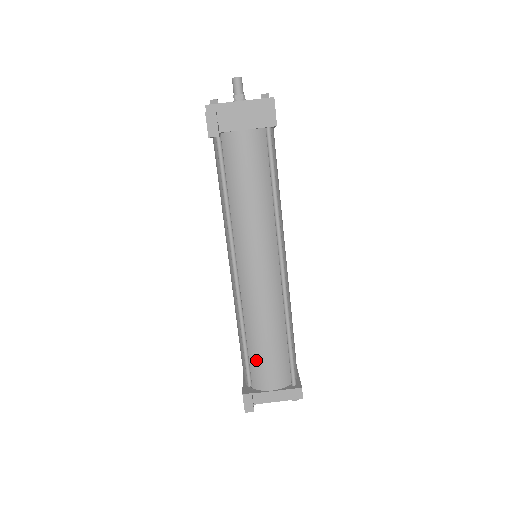
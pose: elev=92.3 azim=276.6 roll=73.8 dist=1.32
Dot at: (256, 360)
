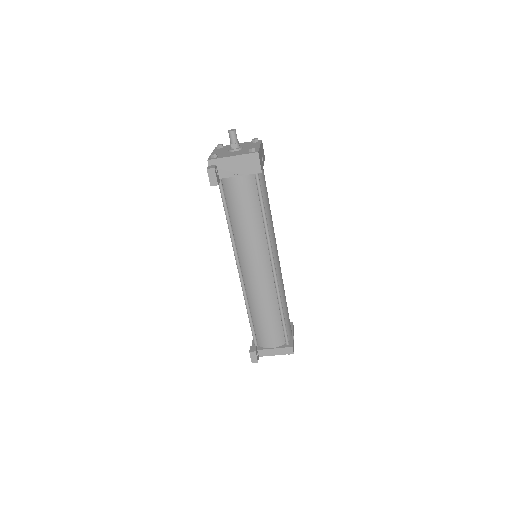
Dot at: (259, 328)
